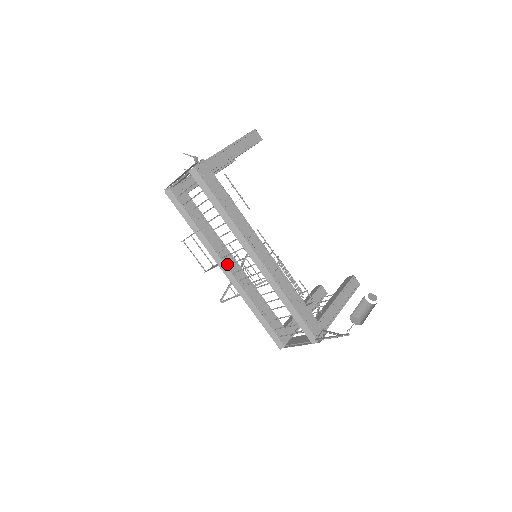
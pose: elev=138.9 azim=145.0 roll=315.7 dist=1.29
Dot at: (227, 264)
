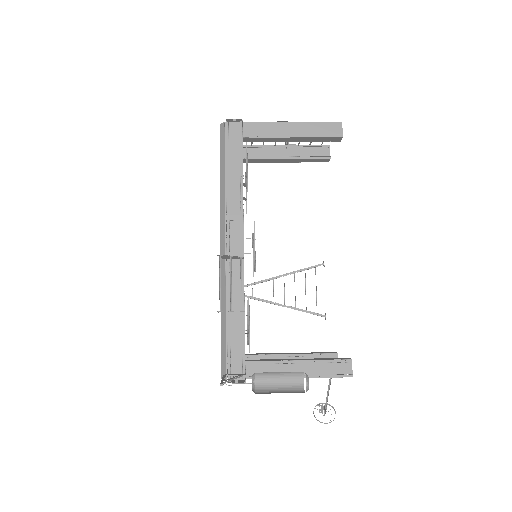
Dot at: occluded
